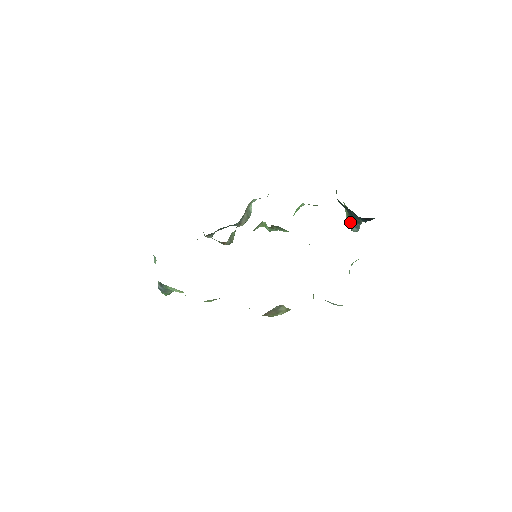
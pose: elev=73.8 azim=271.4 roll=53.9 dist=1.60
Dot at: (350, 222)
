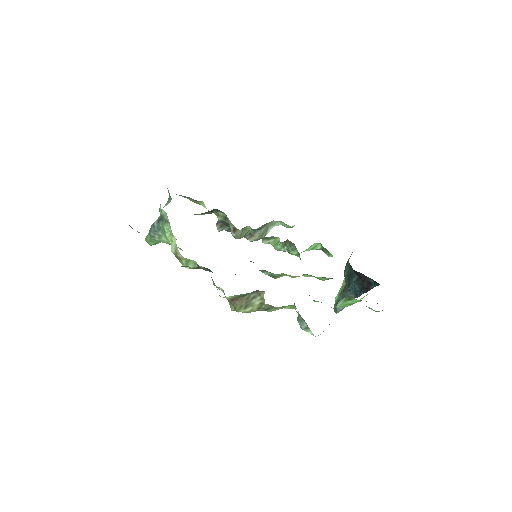
Dot at: (338, 301)
